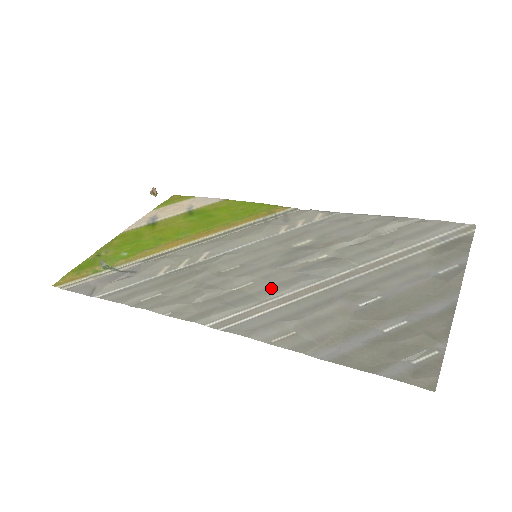
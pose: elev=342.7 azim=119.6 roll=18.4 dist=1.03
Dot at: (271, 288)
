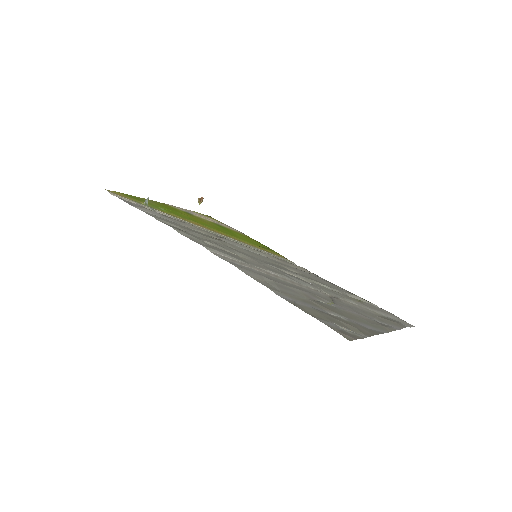
Dot at: (261, 266)
